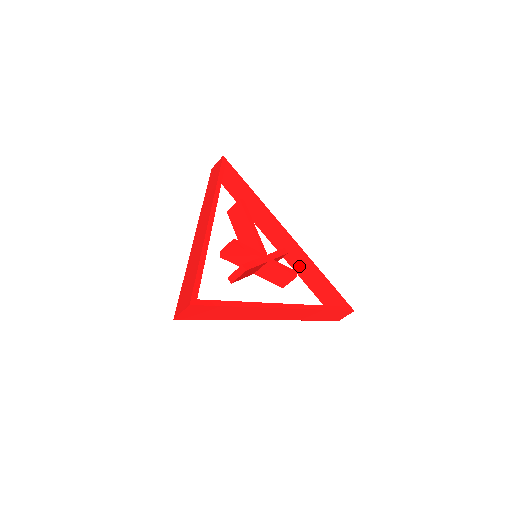
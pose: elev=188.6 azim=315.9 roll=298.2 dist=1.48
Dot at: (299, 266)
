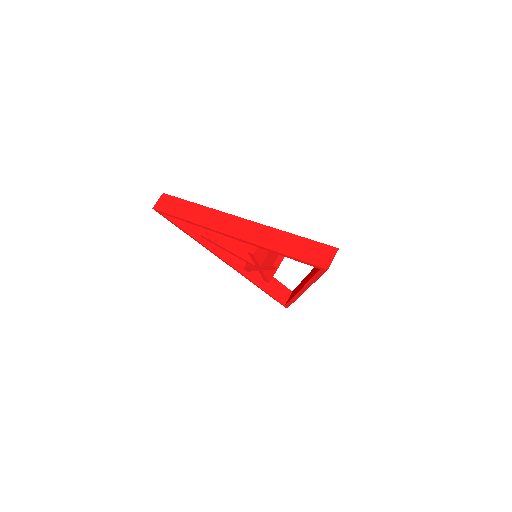
Dot at: (252, 273)
